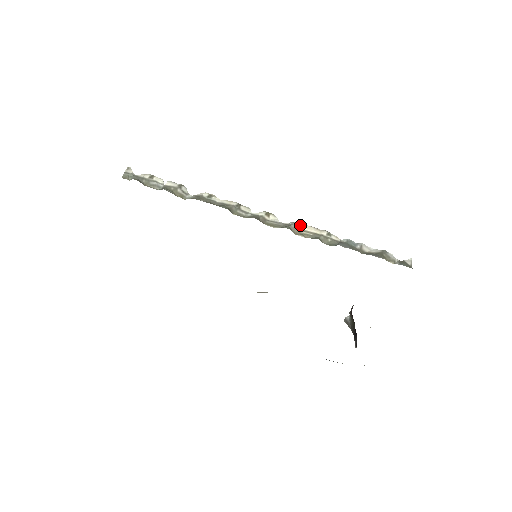
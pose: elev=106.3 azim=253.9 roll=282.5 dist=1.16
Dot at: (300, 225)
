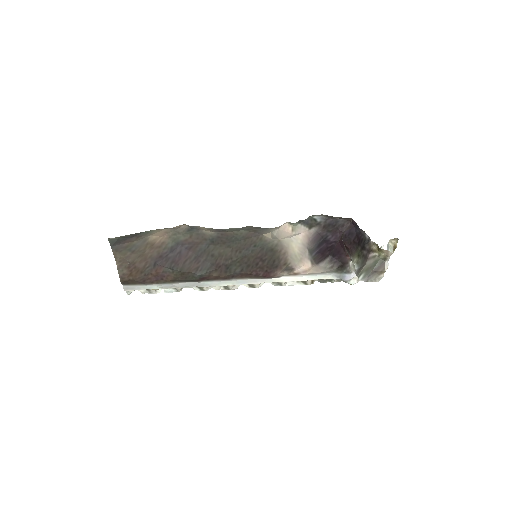
Dot at: (281, 283)
